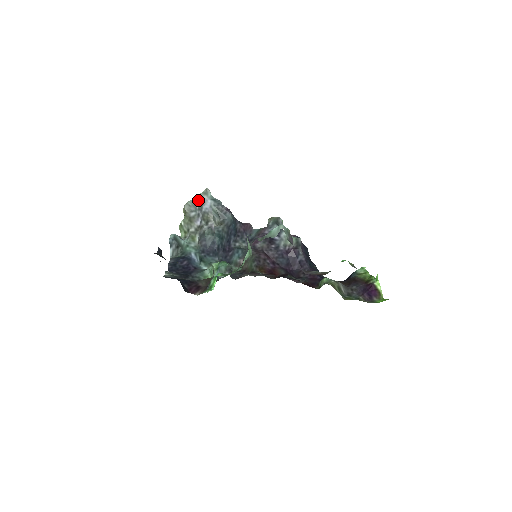
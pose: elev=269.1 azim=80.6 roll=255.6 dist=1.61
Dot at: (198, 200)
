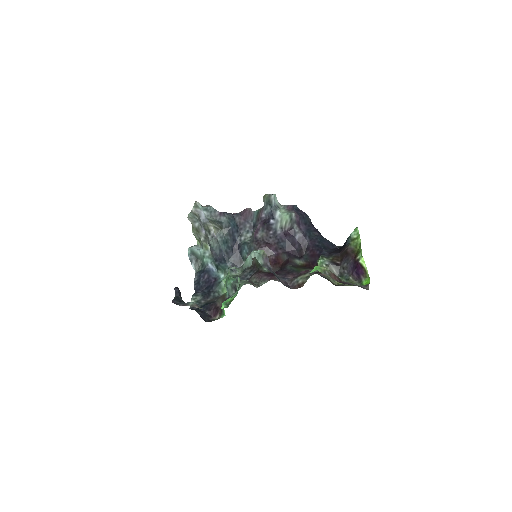
Dot at: (194, 213)
